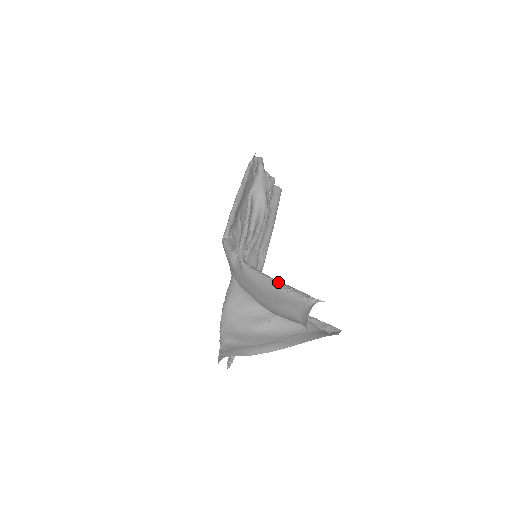
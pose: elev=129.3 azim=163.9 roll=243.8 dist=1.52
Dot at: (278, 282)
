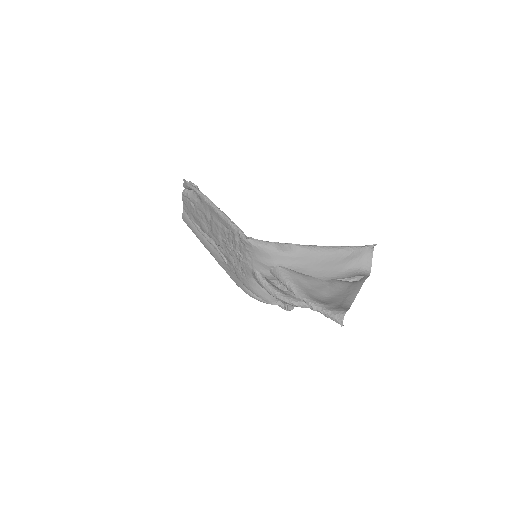
Dot at: (337, 246)
